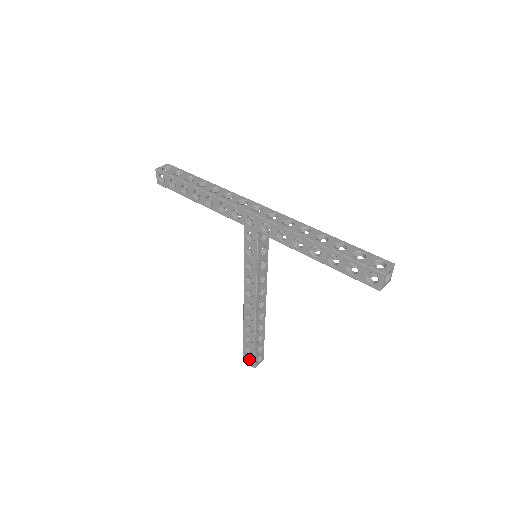
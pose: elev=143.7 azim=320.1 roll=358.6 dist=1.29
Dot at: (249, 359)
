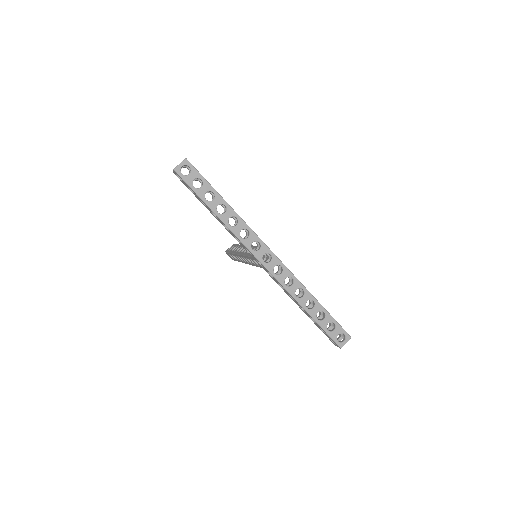
Dot at: occluded
